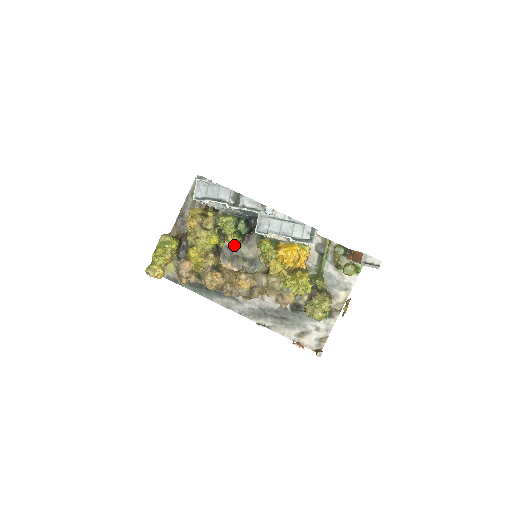
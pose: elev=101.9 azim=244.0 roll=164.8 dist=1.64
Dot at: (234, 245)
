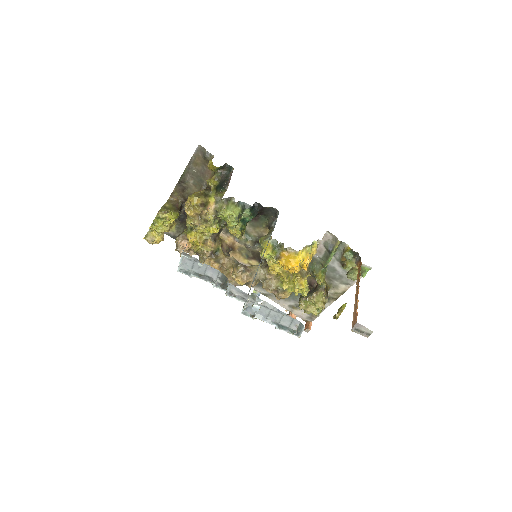
Dot at: (235, 235)
